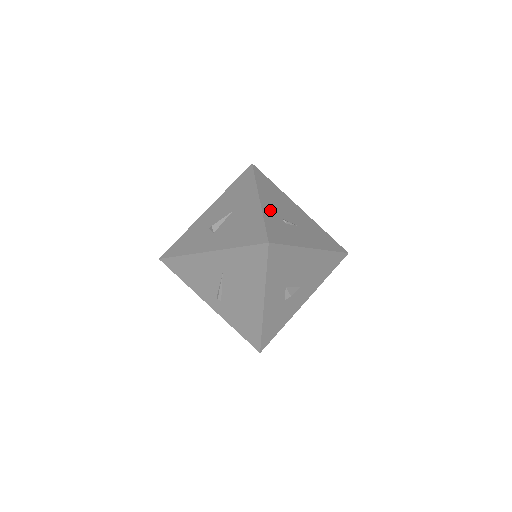
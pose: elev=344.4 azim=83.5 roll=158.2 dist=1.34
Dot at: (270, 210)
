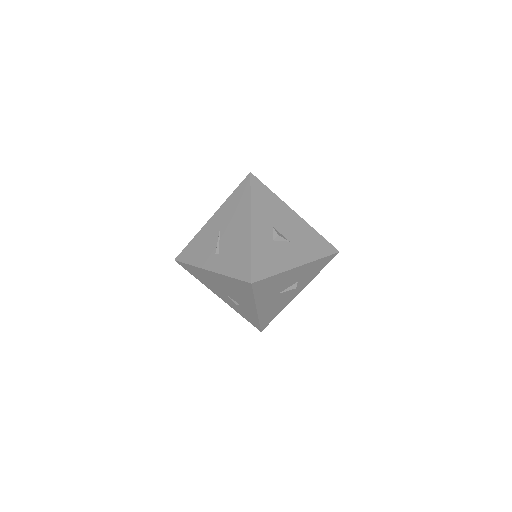
Dot at: occluded
